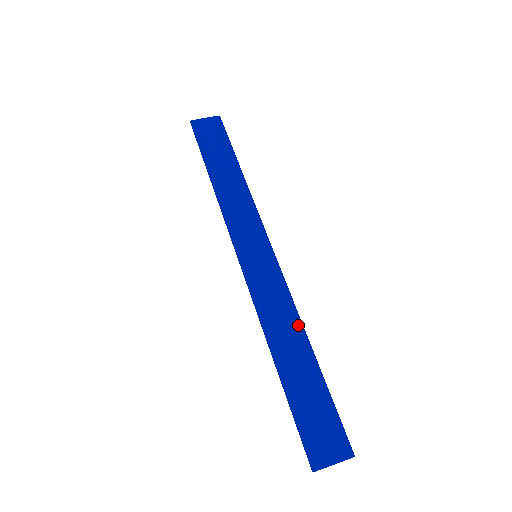
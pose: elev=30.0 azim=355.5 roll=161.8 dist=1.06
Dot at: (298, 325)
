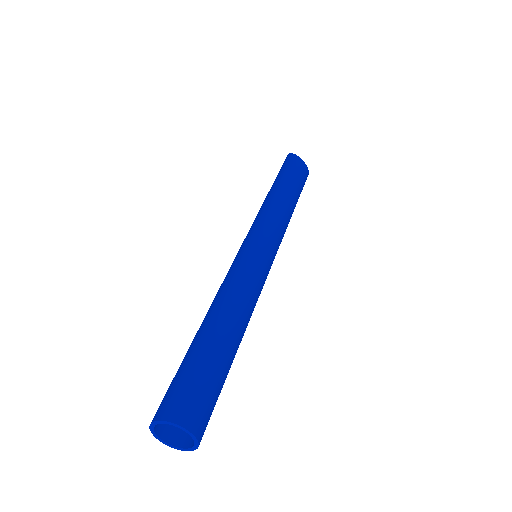
Dot at: occluded
